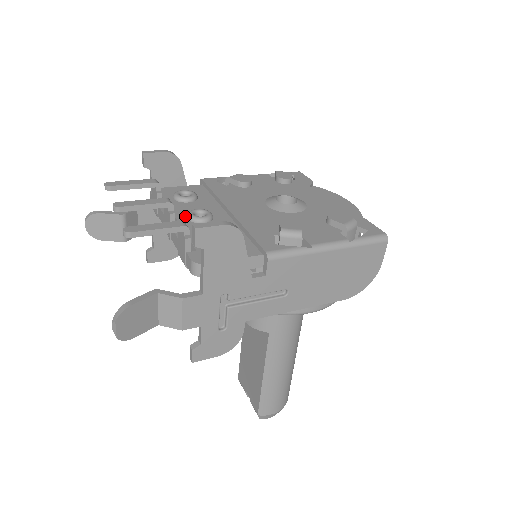
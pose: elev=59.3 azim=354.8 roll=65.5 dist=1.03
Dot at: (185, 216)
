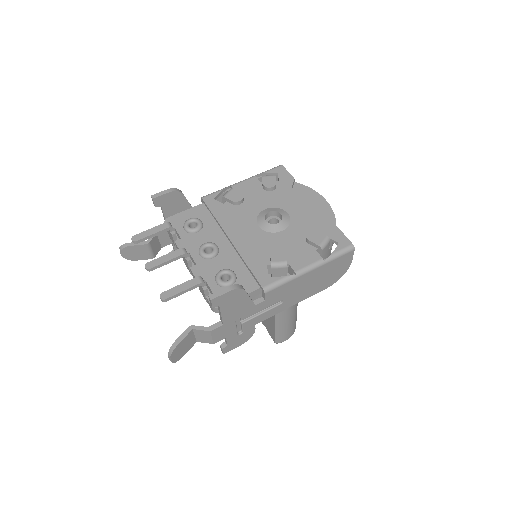
Dot at: (197, 252)
